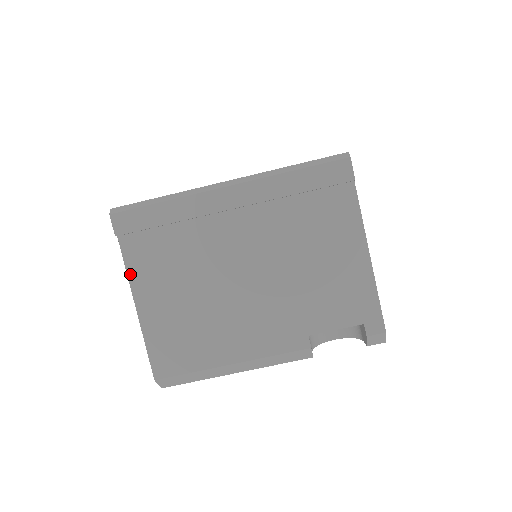
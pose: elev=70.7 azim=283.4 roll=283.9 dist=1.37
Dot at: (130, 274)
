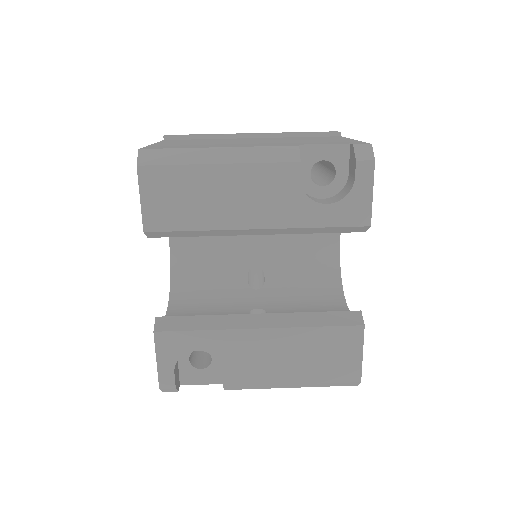
Dot at: occluded
